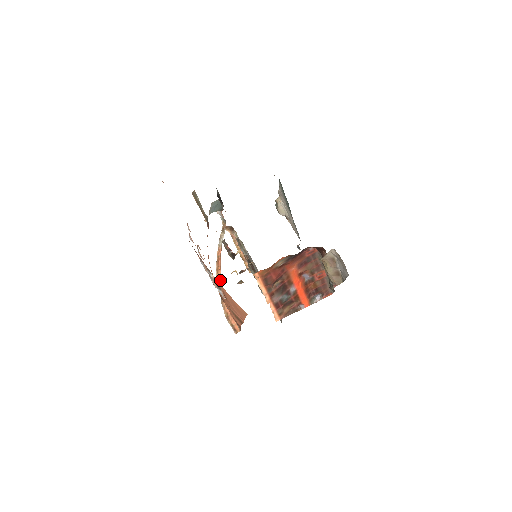
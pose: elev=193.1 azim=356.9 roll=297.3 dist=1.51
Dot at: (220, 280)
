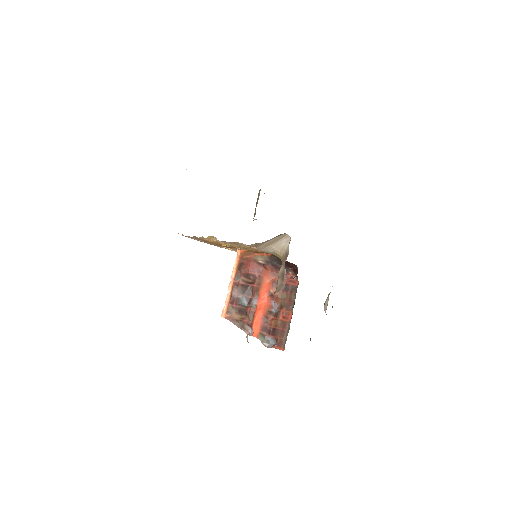
Dot at: occluded
